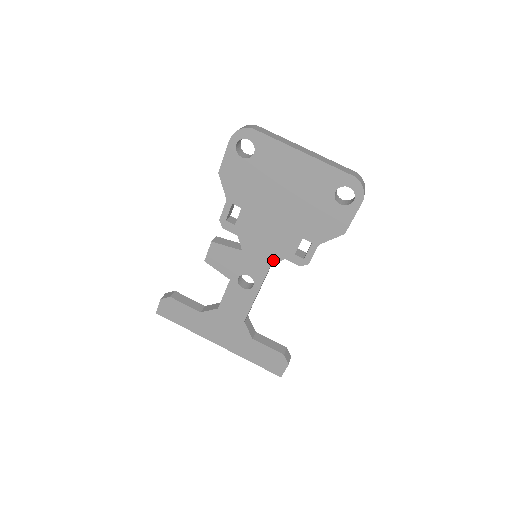
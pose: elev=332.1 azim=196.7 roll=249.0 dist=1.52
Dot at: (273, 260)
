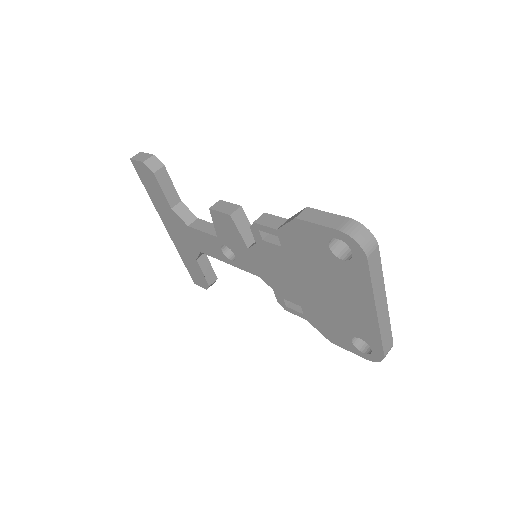
Dot at: (264, 279)
